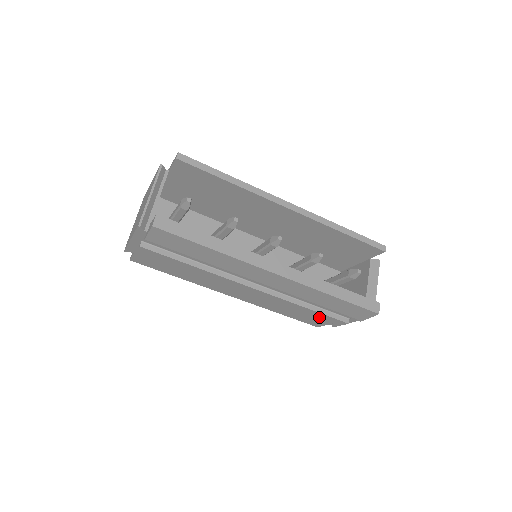
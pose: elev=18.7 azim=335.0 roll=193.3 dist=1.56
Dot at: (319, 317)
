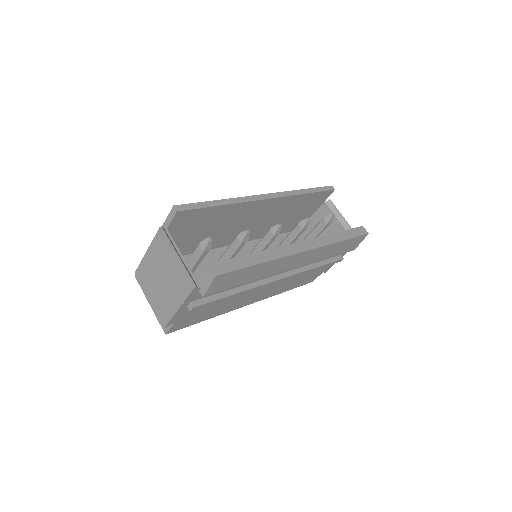
Dot at: (318, 271)
